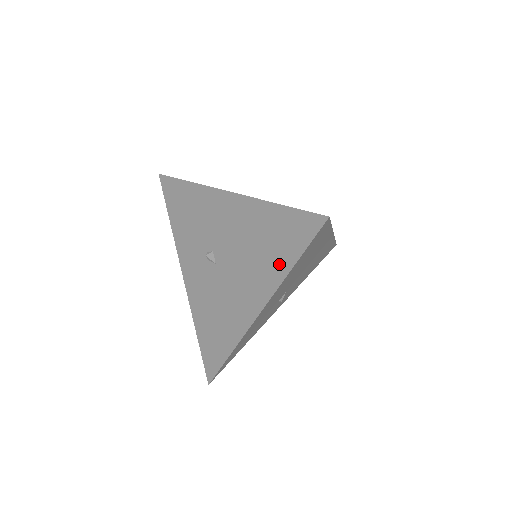
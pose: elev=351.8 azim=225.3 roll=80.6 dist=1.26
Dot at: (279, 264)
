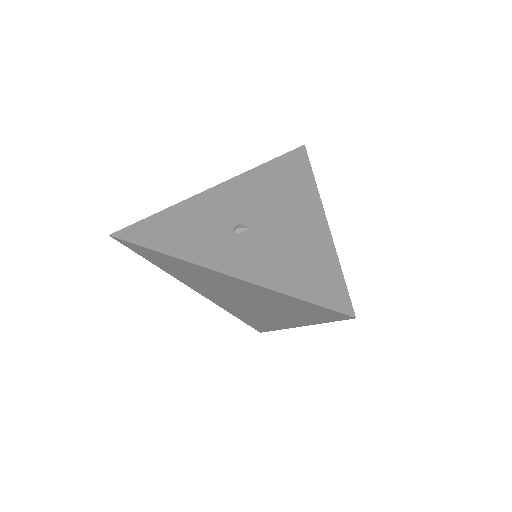
Dot at: (303, 181)
